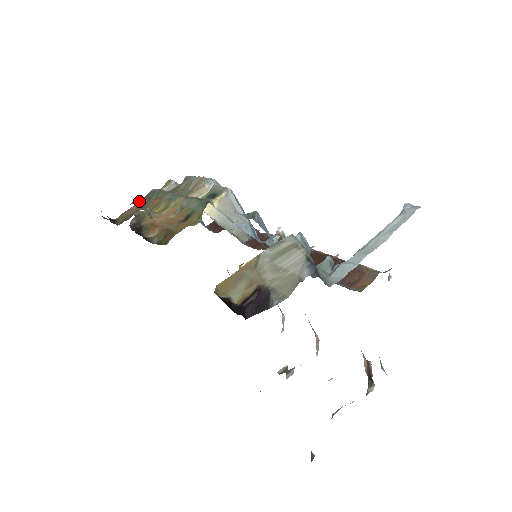
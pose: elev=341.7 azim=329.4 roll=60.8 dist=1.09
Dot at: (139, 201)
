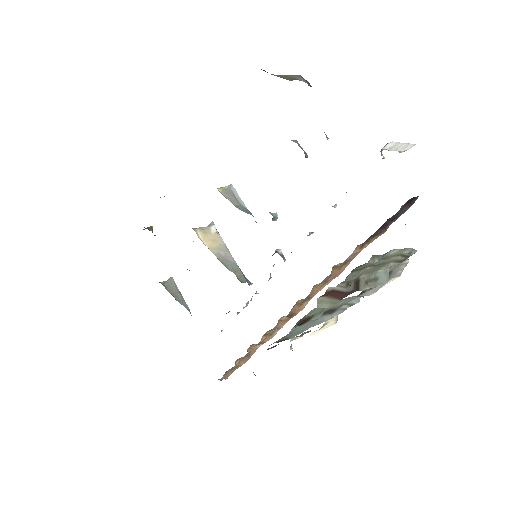
Dot at: occluded
